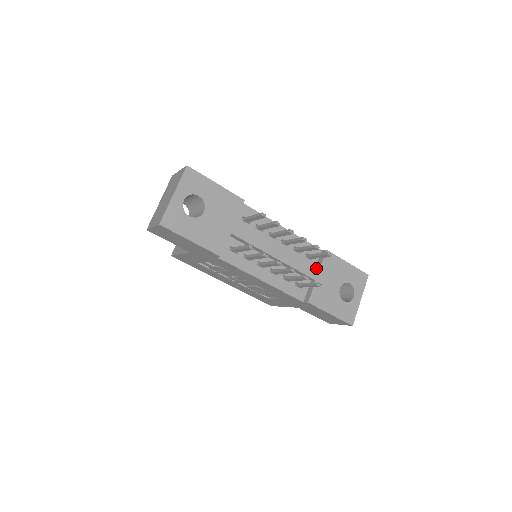
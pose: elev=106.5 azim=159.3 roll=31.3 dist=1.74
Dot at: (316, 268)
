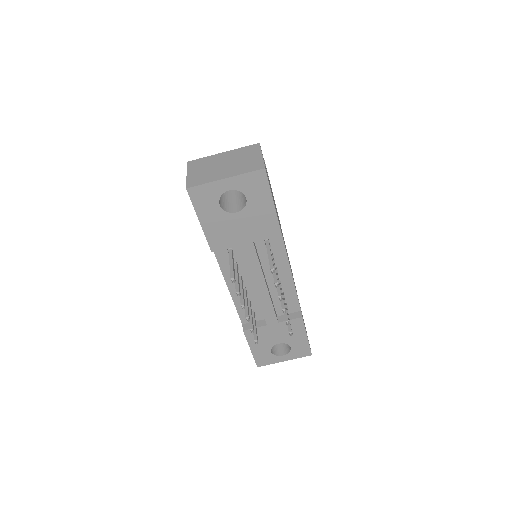
Dot at: (280, 317)
